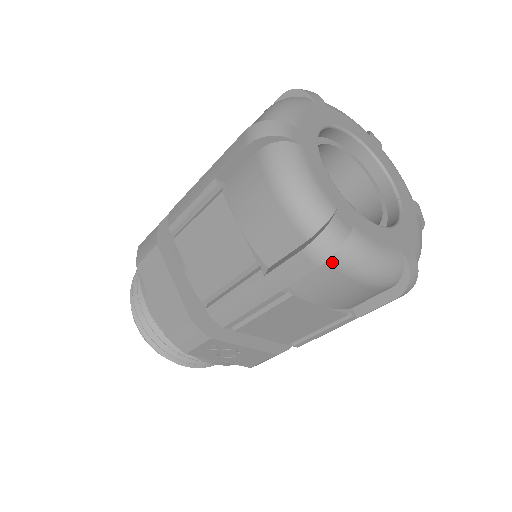
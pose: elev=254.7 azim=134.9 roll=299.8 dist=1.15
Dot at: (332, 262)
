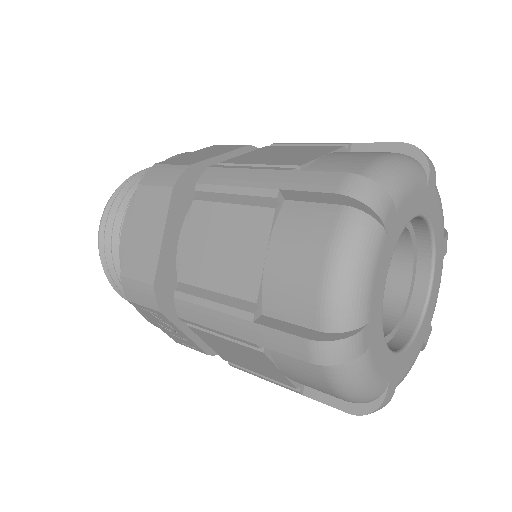
Dot at: occluded
